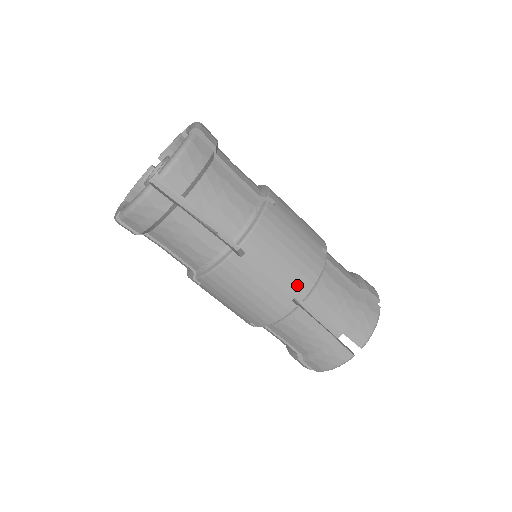
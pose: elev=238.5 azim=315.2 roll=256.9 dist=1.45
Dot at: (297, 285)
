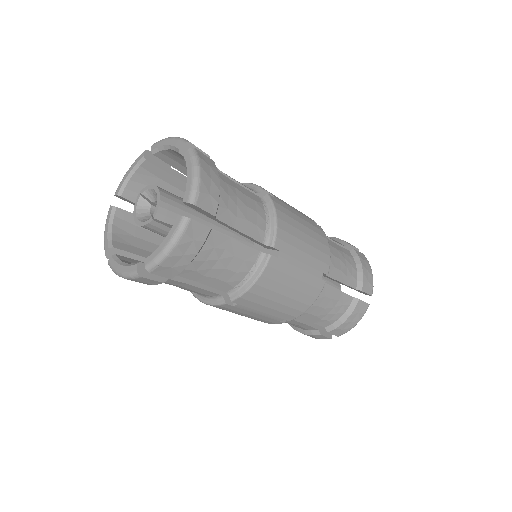
Dot at: (321, 263)
